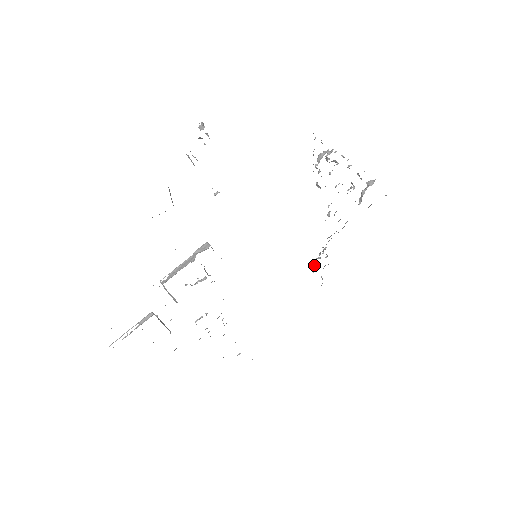
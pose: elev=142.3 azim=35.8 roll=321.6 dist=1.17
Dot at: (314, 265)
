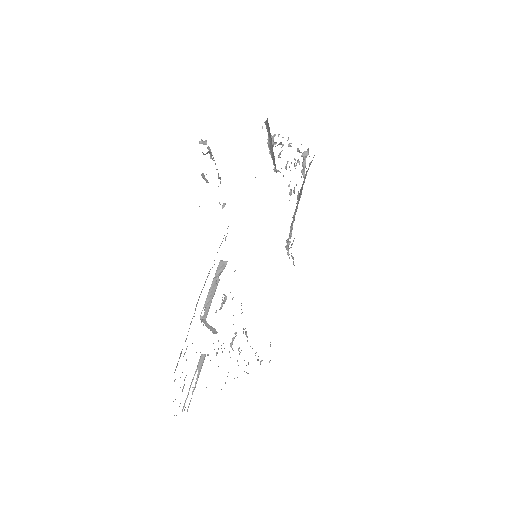
Dot at: (287, 247)
